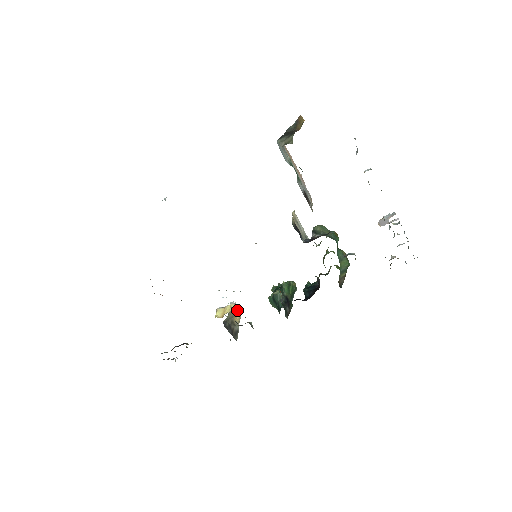
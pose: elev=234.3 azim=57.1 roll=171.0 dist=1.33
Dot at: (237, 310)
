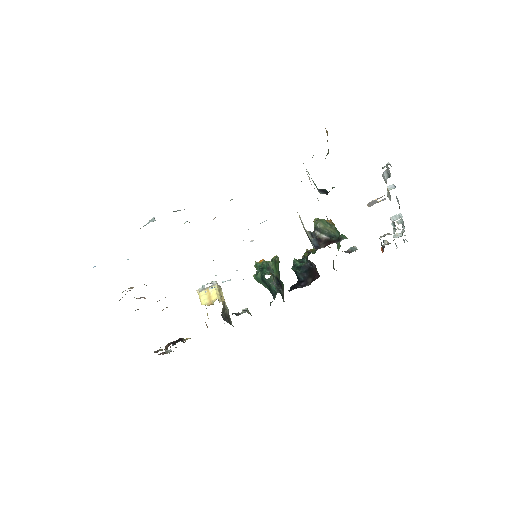
Dot at: (219, 288)
